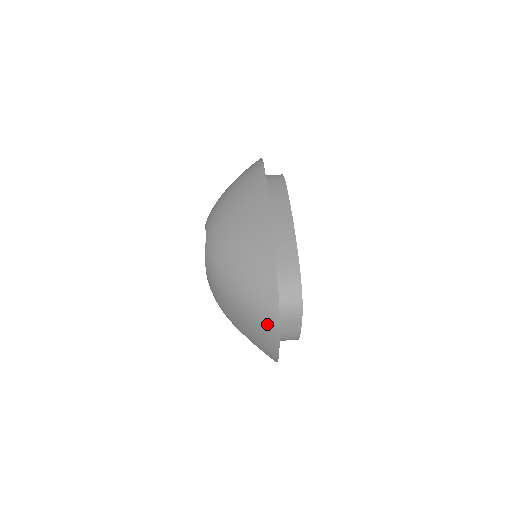
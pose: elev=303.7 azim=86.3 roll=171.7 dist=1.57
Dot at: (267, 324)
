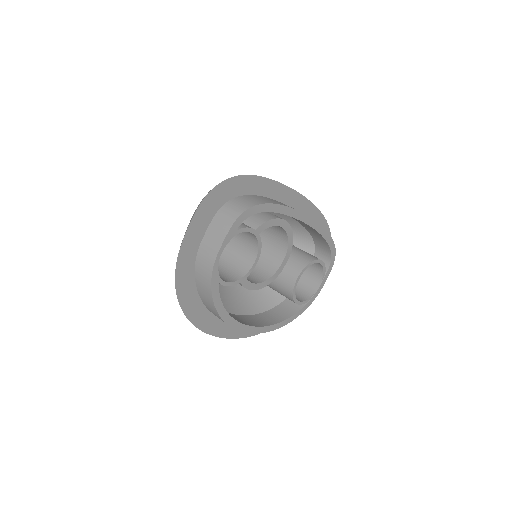
Dot at: occluded
